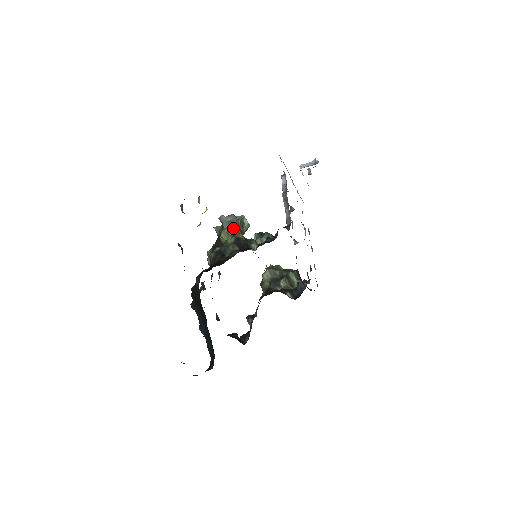
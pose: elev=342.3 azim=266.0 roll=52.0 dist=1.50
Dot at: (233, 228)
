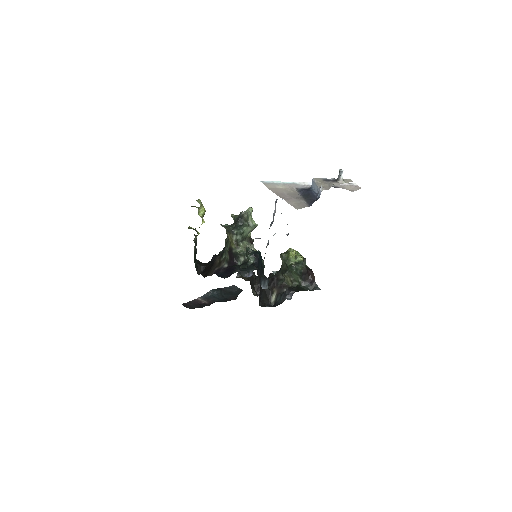
Dot at: (230, 236)
